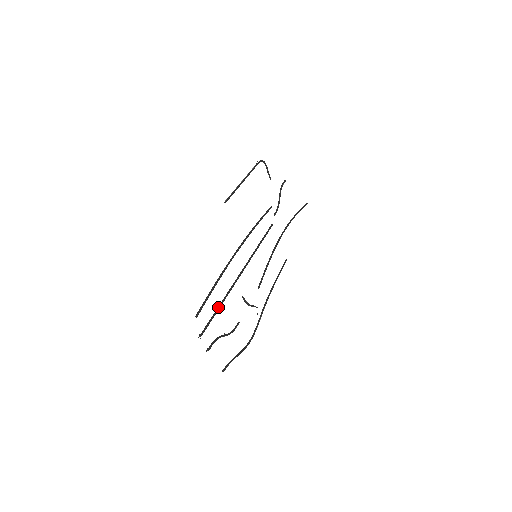
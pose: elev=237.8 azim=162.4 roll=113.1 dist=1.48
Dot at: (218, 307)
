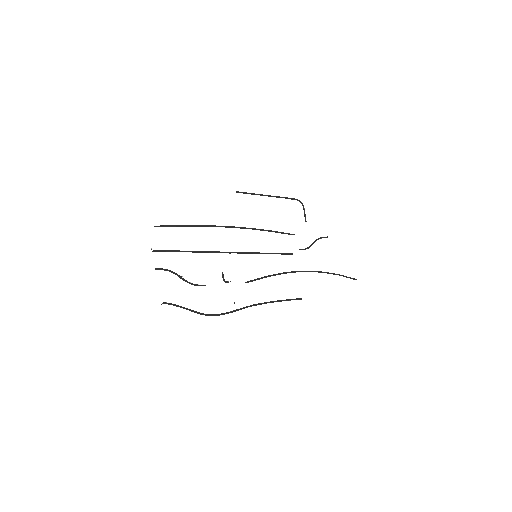
Dot at: occluded
